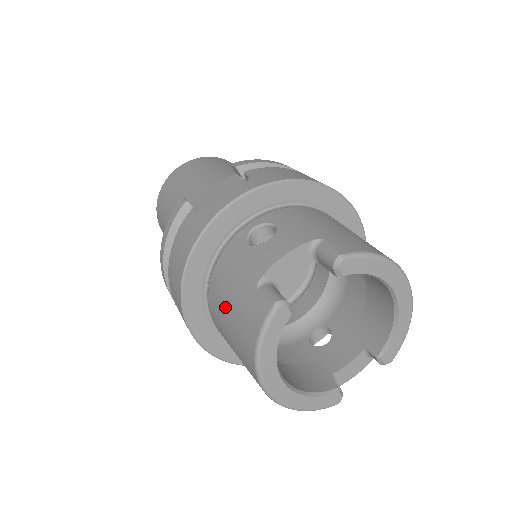
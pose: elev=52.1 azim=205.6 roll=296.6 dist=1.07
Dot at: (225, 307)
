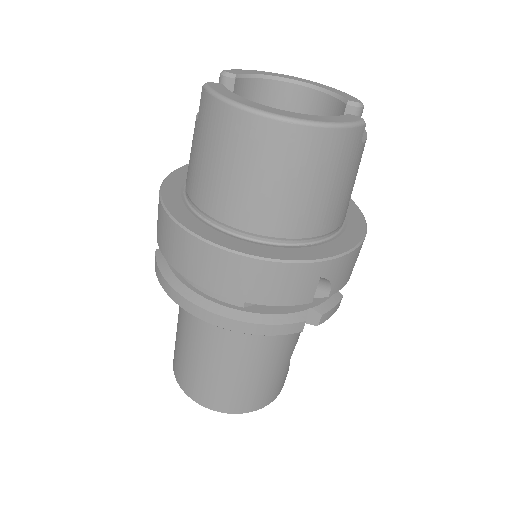
Dot at: (207, 170)
